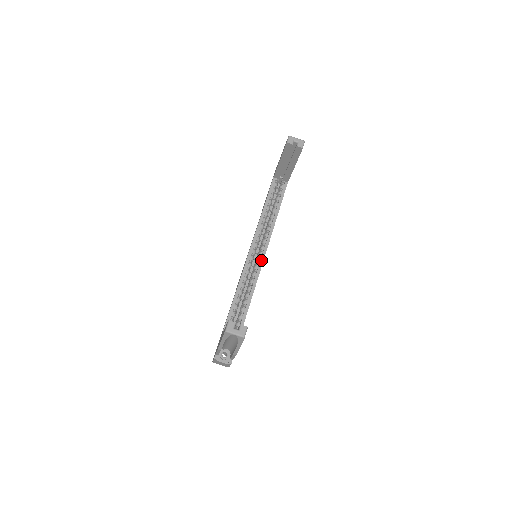
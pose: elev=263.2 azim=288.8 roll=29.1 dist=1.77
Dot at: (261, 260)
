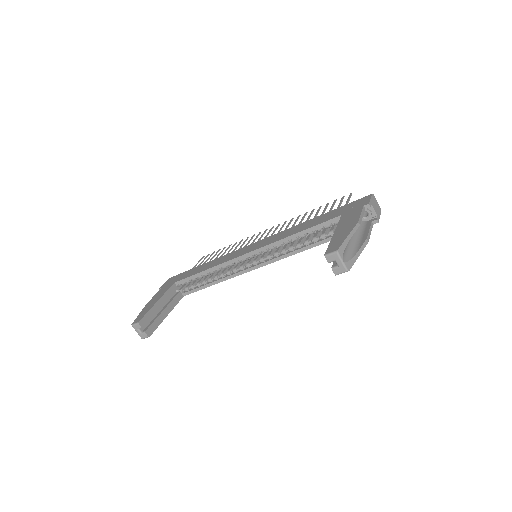
Dot at: (250, 268)
